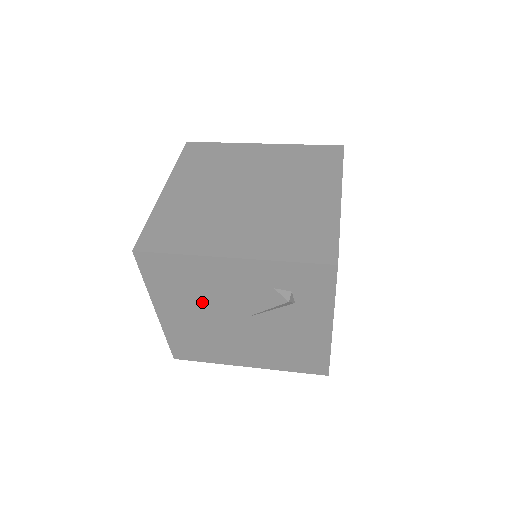
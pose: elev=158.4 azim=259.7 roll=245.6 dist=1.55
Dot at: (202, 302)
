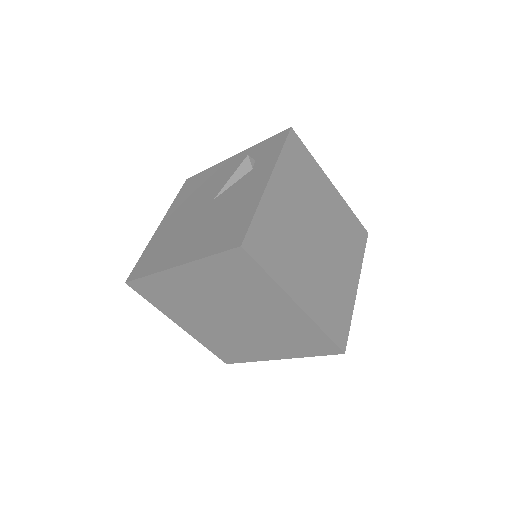
Dot at: (194, 201)
